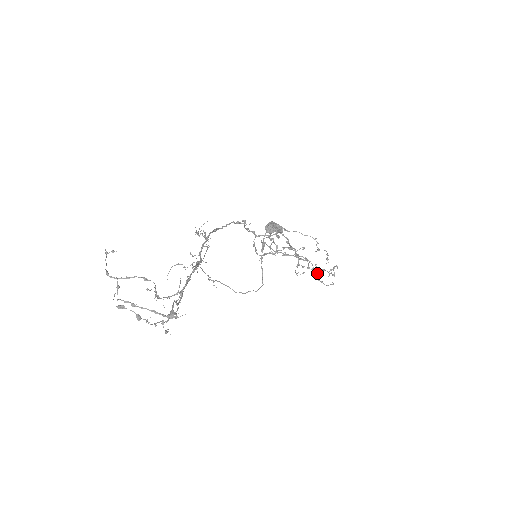
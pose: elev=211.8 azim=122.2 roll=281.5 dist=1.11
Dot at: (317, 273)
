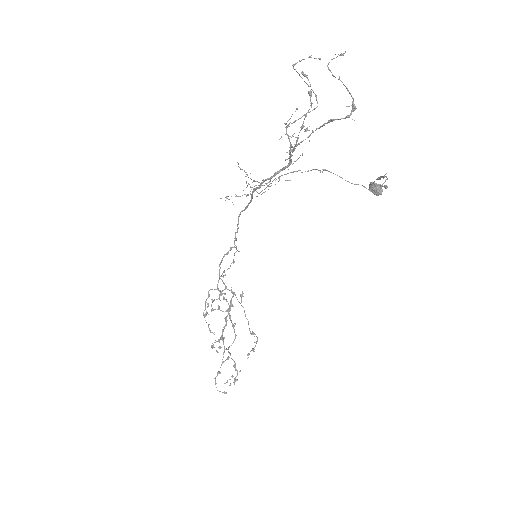
Dot at: occluded
